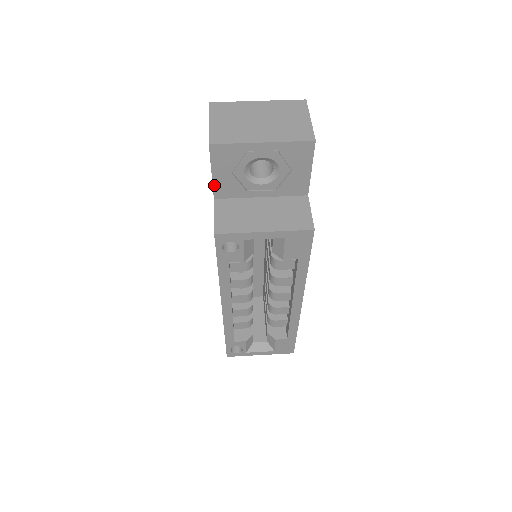
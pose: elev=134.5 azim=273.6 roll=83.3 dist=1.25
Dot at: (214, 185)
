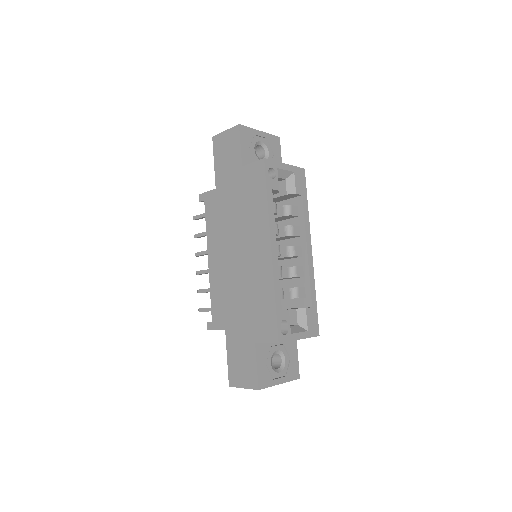
Dot at: (242, 155)
